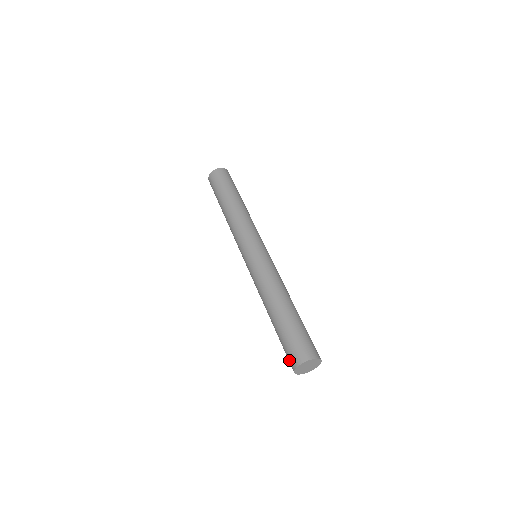
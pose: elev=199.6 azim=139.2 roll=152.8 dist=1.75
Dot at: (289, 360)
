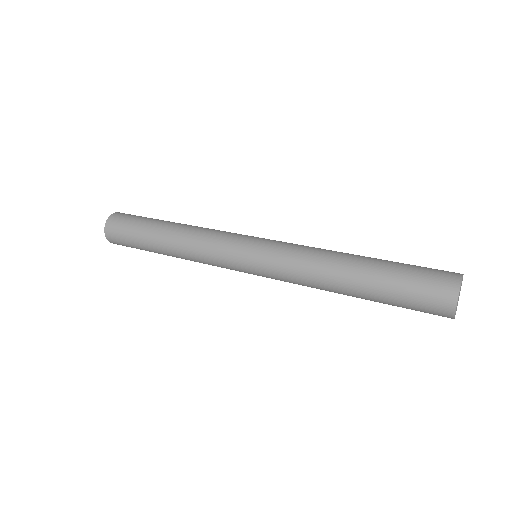
Dot at: (437, 294)
